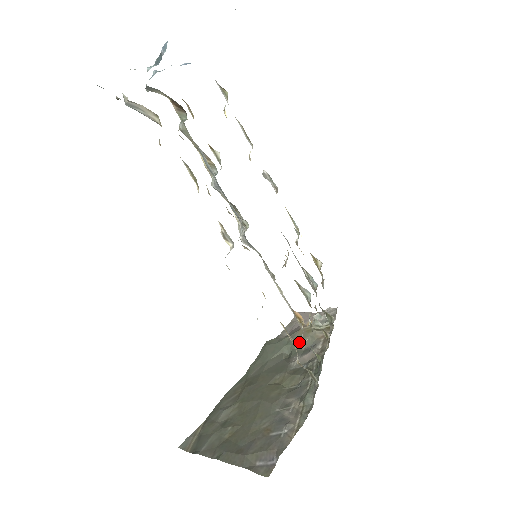
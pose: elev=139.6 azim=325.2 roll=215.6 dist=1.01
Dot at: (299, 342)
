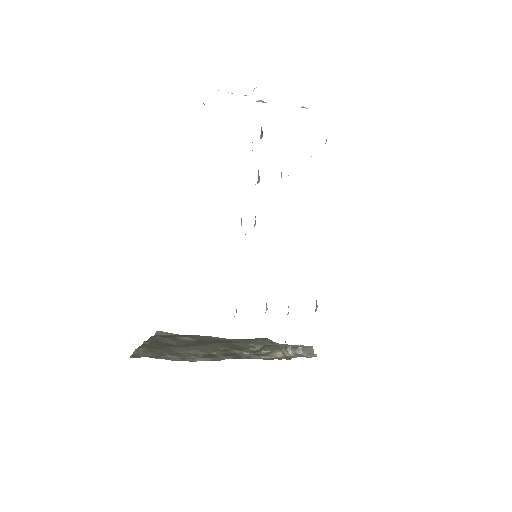
Dot at: (267, 349)
